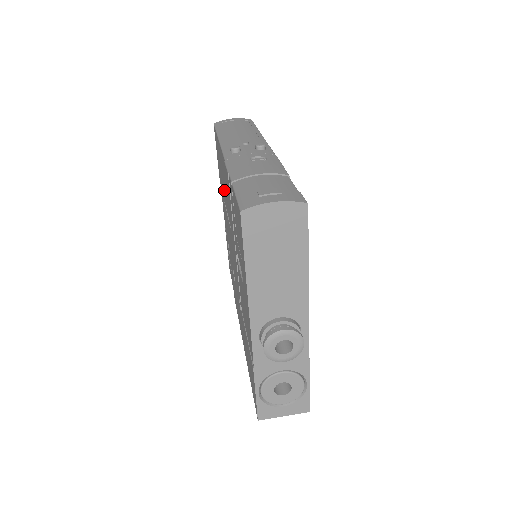
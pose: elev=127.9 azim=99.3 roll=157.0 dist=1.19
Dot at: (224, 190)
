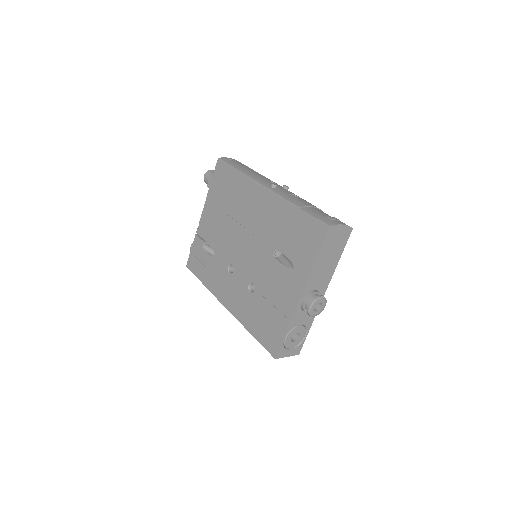
Dot at: (239, 208)
